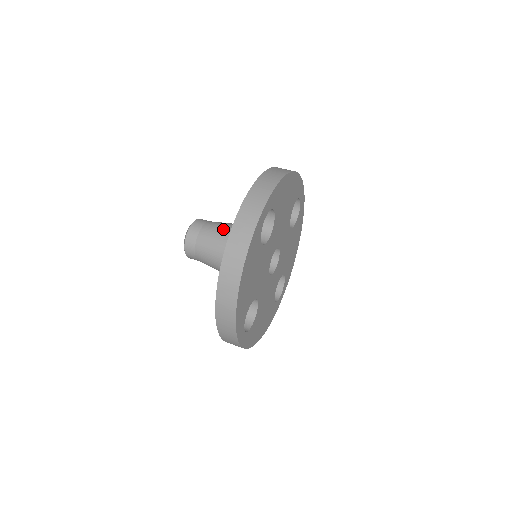
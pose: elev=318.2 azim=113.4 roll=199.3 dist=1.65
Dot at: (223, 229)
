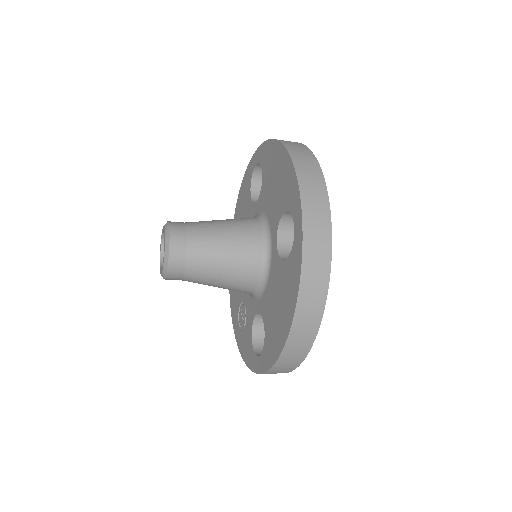
Dot at: occluded
